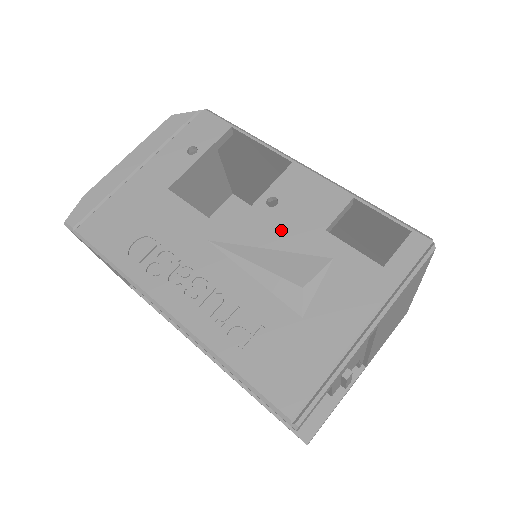
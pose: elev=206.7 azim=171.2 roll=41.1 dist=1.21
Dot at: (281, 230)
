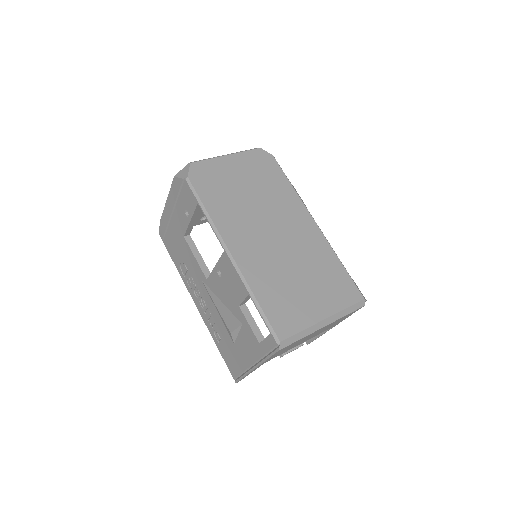
Dot at: (224, 294)
